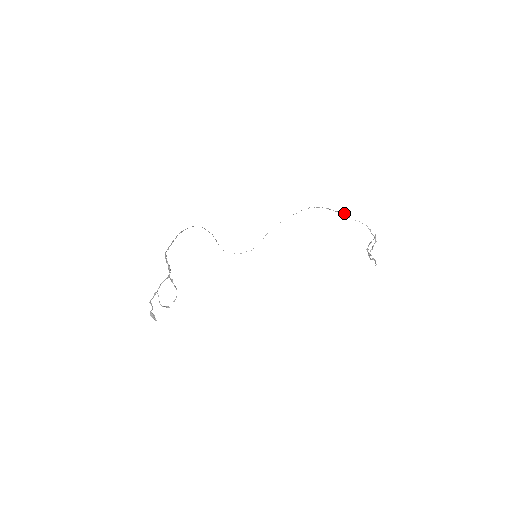
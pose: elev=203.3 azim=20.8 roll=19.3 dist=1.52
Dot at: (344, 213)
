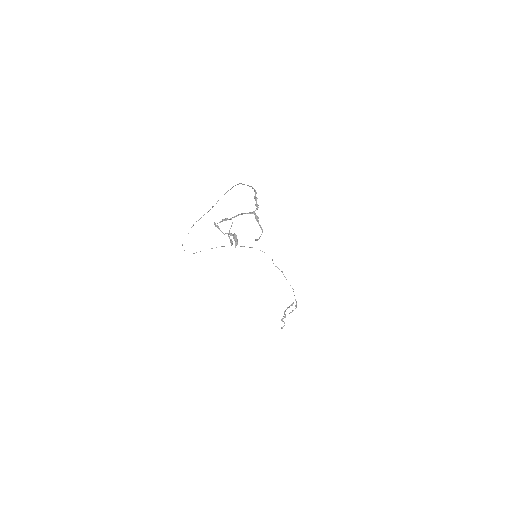
Dot at: occluded
